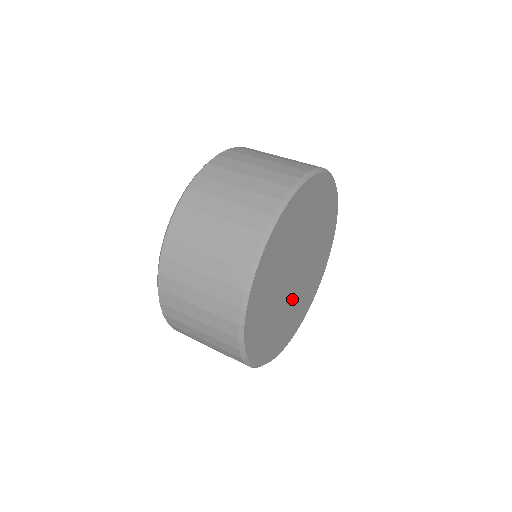
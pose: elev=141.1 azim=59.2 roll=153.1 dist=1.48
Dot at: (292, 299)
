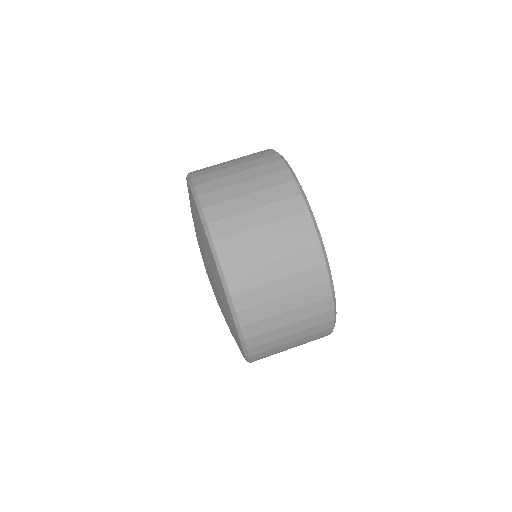
Dot at: occluded
